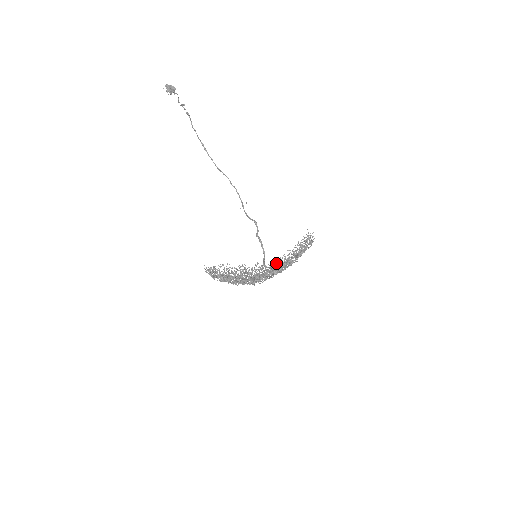
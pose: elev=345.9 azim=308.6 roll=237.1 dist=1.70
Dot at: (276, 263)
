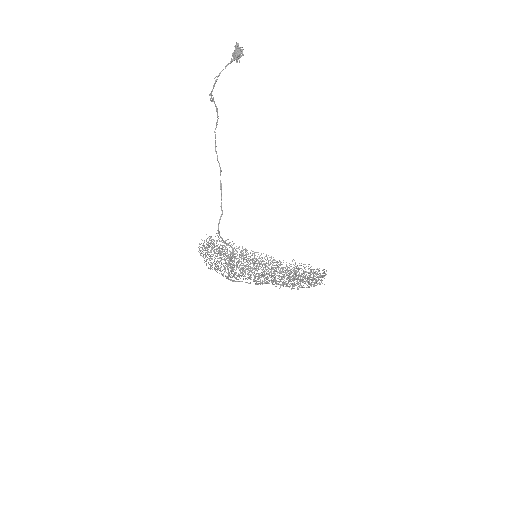
Dot at: occluded
